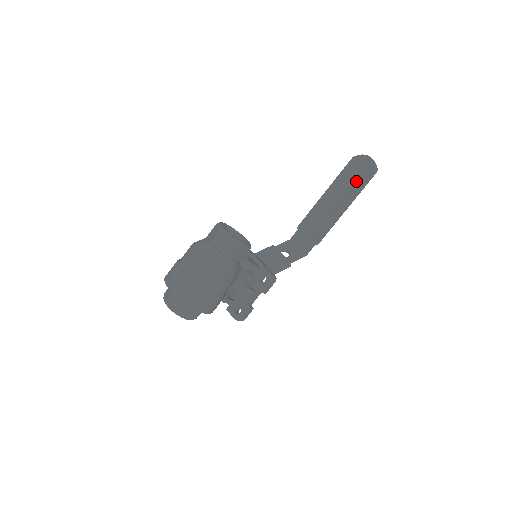
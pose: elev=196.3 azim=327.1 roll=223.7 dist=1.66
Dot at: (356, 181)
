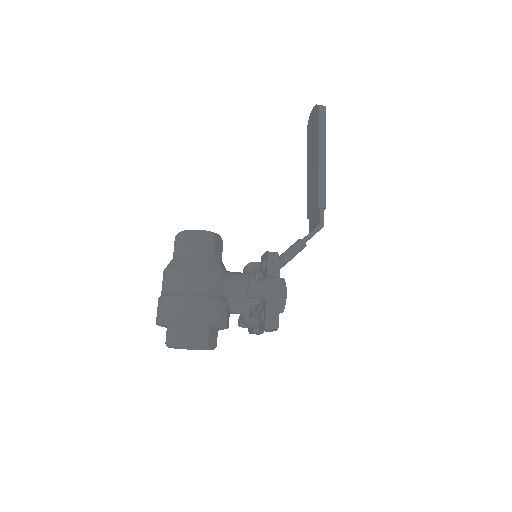
Dot at: (315, 131)
